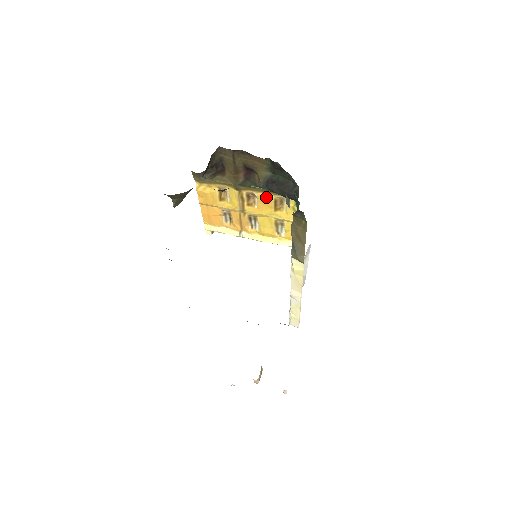
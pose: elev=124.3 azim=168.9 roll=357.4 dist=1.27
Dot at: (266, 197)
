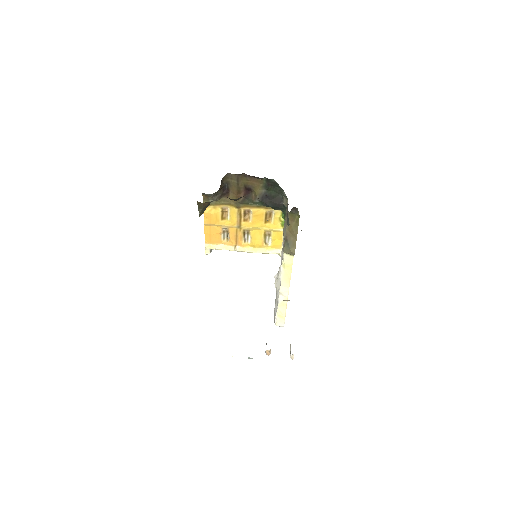
Dot at: (259, 212)
